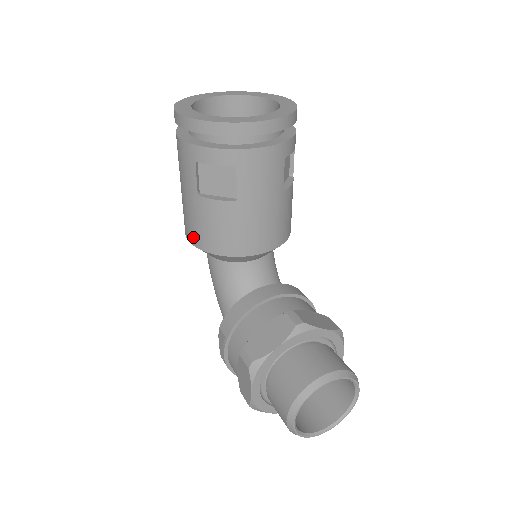
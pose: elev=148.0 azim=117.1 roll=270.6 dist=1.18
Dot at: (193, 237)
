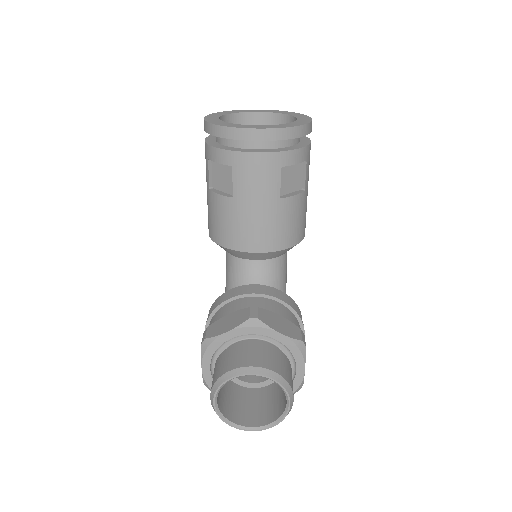
Dot at: (208, 227)
